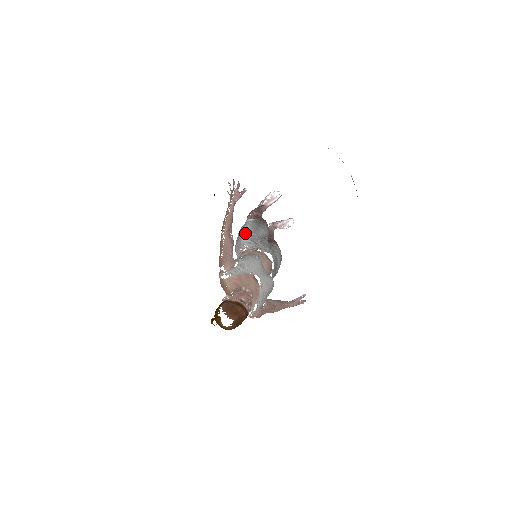
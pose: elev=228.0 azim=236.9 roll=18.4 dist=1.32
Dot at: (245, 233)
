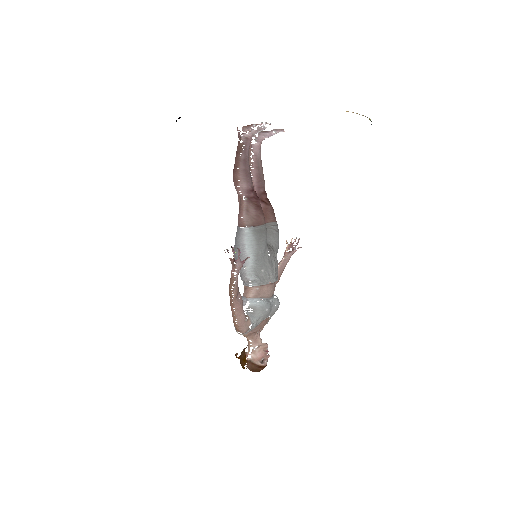
Dot at: (247, 262)
